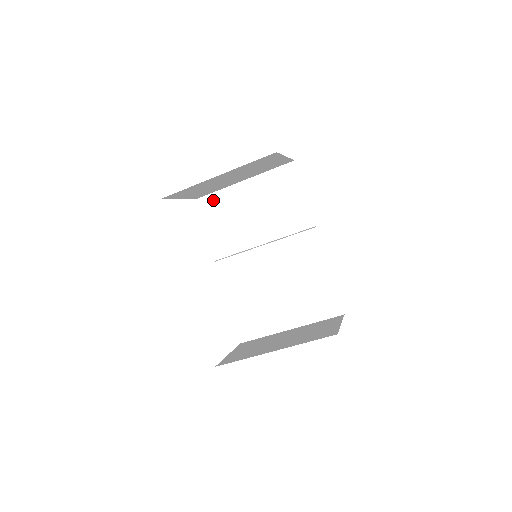
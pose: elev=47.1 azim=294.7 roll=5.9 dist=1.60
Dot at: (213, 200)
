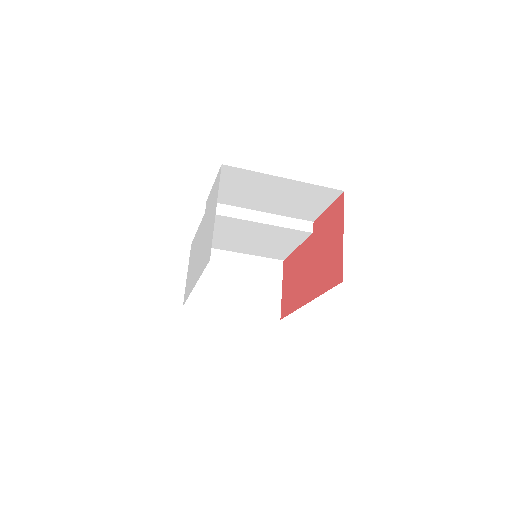
Dot at: (240, 173)
